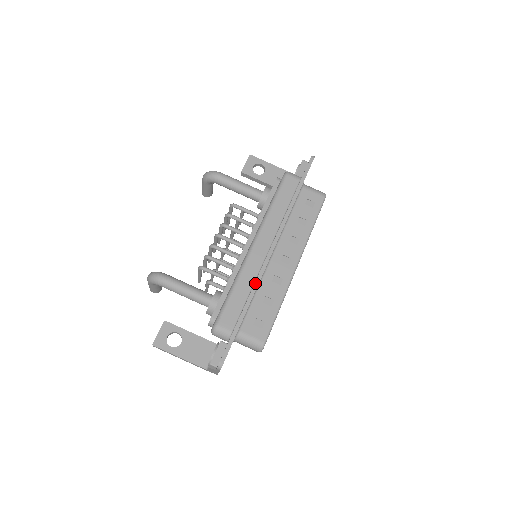
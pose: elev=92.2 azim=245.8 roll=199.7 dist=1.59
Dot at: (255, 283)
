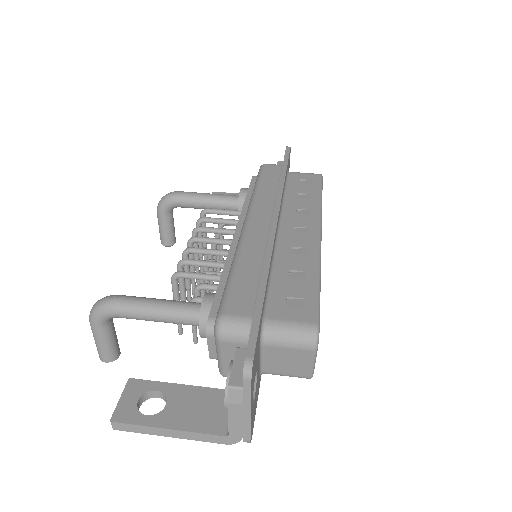
Dot at: (266, 251)
